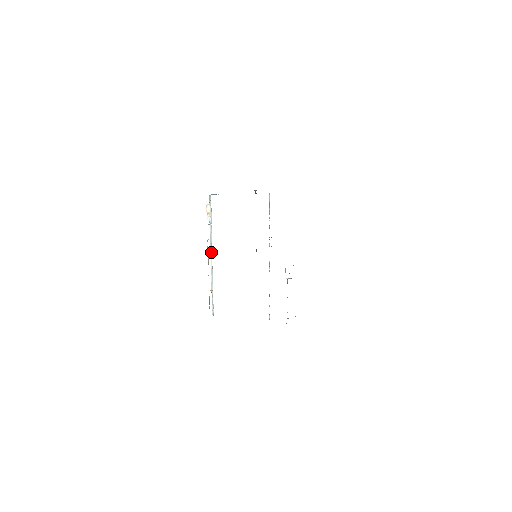
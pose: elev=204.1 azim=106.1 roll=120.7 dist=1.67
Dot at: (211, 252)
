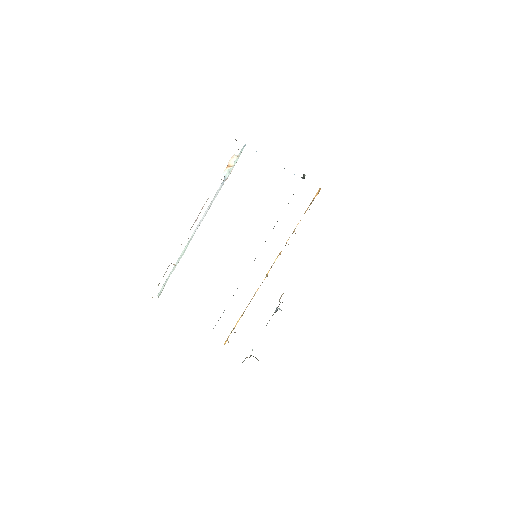
Dot at: (203, 217)
